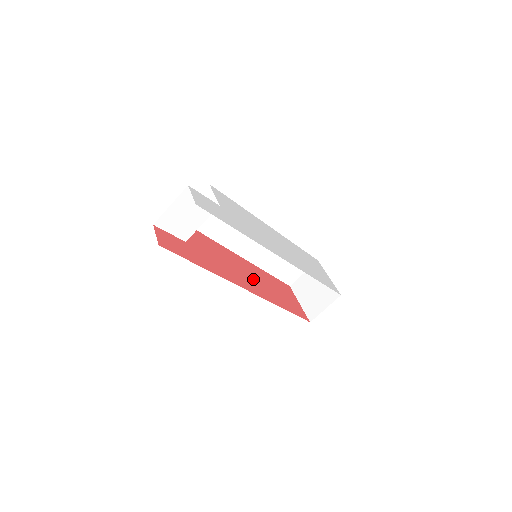
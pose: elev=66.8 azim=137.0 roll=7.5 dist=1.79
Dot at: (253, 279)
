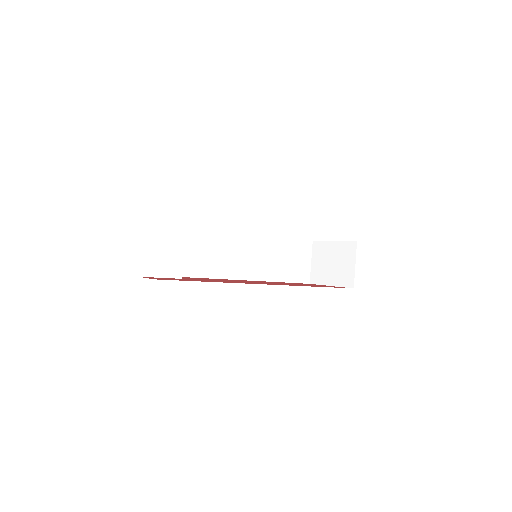
Dot at: occluded
